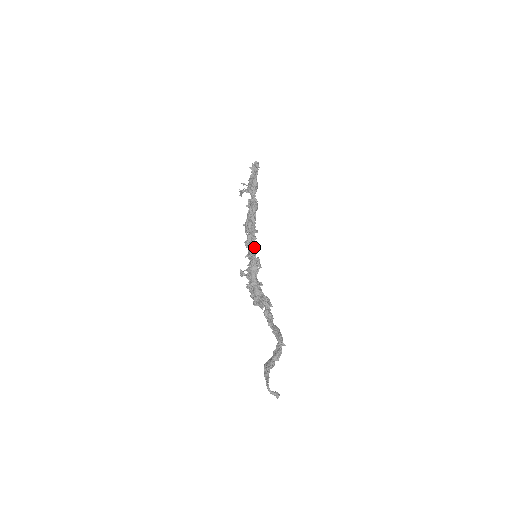
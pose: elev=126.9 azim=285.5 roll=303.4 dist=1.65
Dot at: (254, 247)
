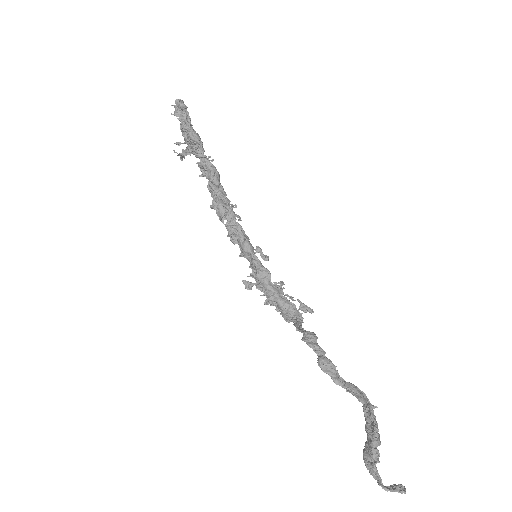
Dot at: (246, 244)
